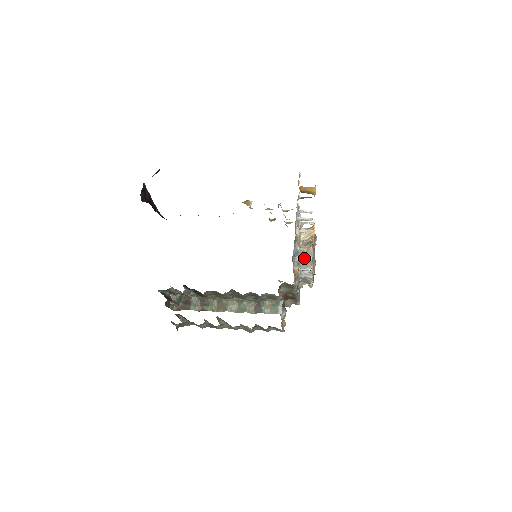
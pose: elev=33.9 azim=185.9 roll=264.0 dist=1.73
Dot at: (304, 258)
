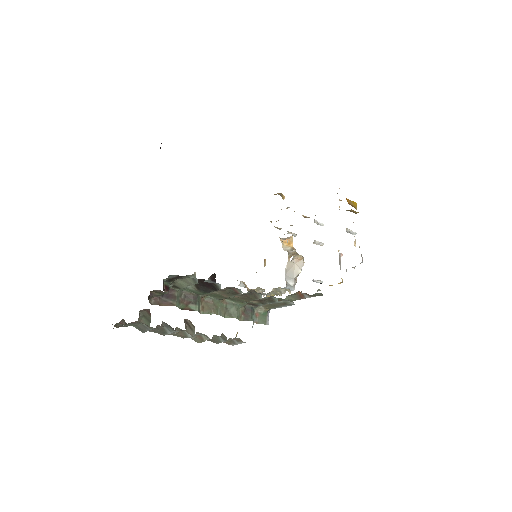
Dot at: (291, 269)
